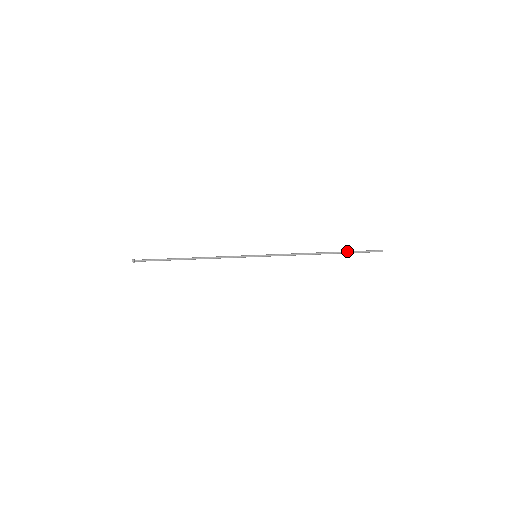
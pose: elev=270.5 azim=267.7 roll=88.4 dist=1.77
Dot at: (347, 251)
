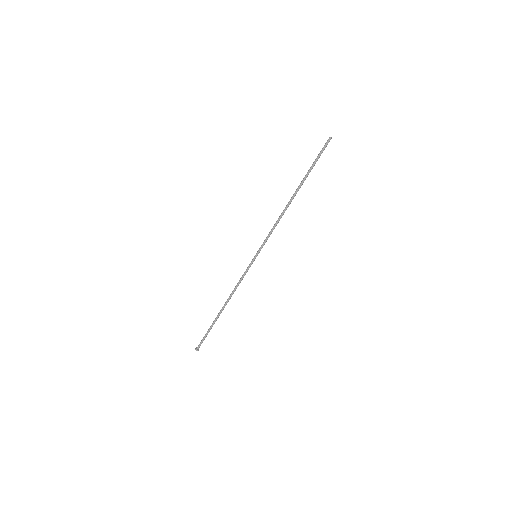
Dot at: (308, 174)
